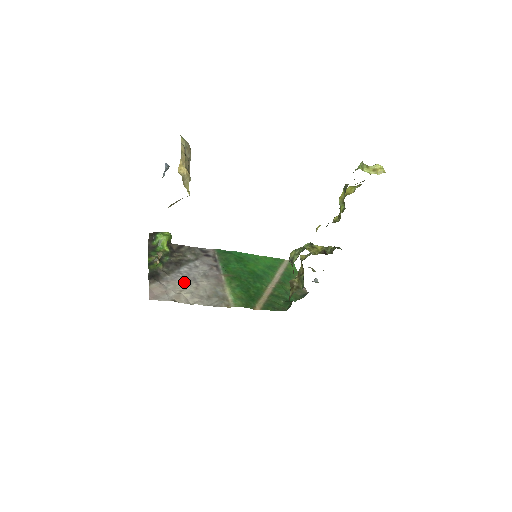
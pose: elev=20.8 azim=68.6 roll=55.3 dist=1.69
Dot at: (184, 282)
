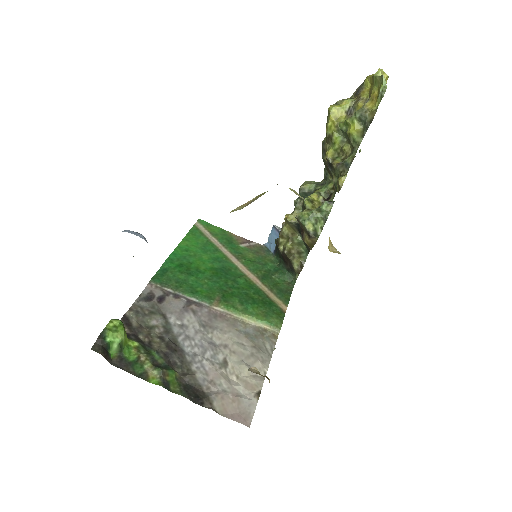
Dot at: (216, 361)
